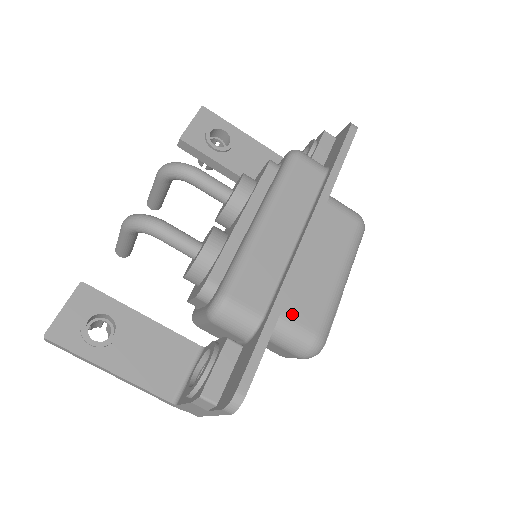
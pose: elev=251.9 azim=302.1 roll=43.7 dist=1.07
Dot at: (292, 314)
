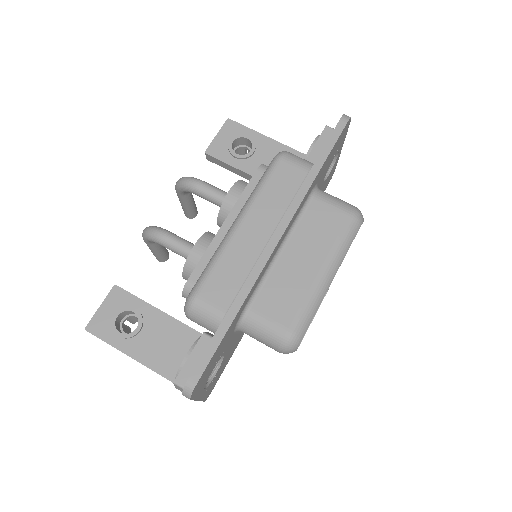
Dot at: (264, 311)
